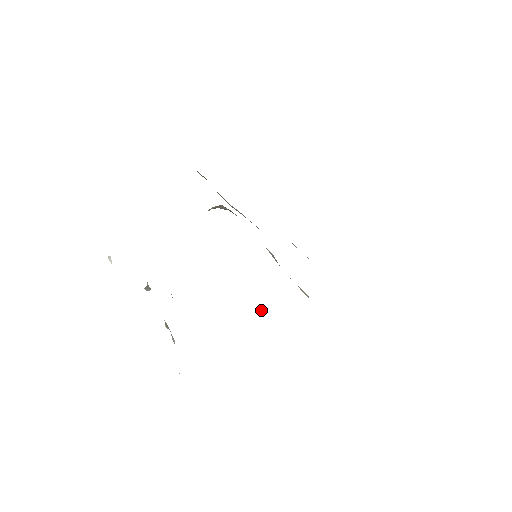
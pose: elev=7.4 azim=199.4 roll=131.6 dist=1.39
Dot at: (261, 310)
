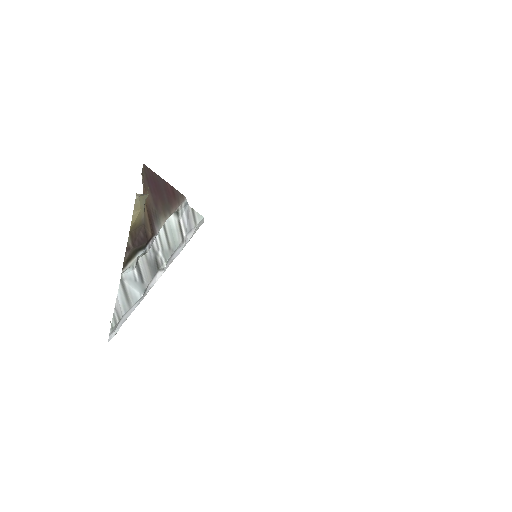
Dot at: occluded
